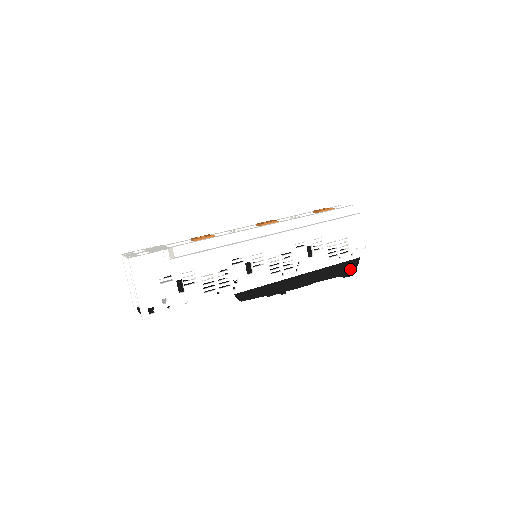
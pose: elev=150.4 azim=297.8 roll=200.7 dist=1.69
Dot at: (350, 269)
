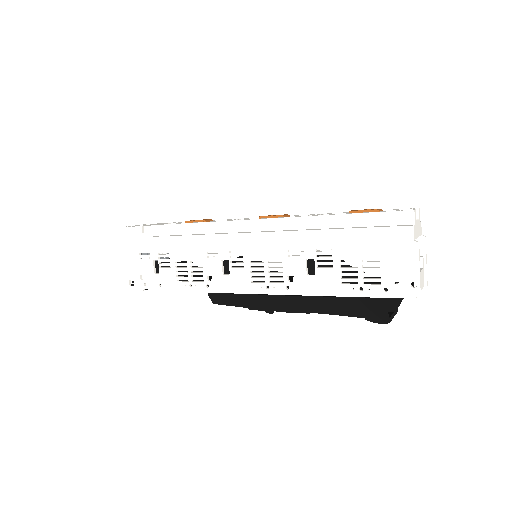
Dot at: (385, 312)
